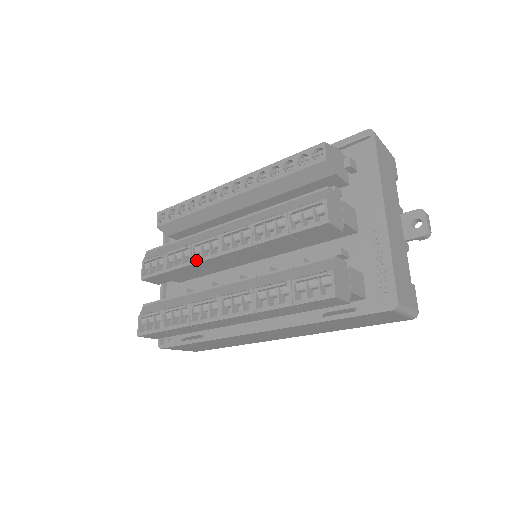
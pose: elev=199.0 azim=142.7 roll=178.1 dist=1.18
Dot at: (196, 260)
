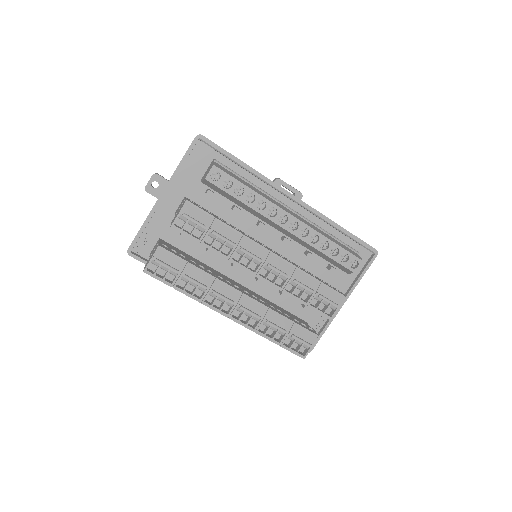
Dot at: (235, 261)
